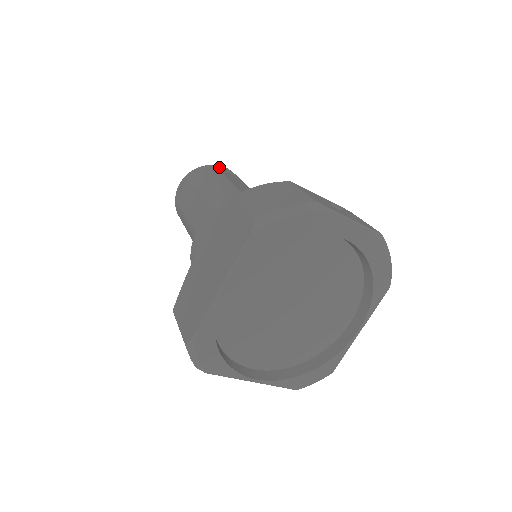
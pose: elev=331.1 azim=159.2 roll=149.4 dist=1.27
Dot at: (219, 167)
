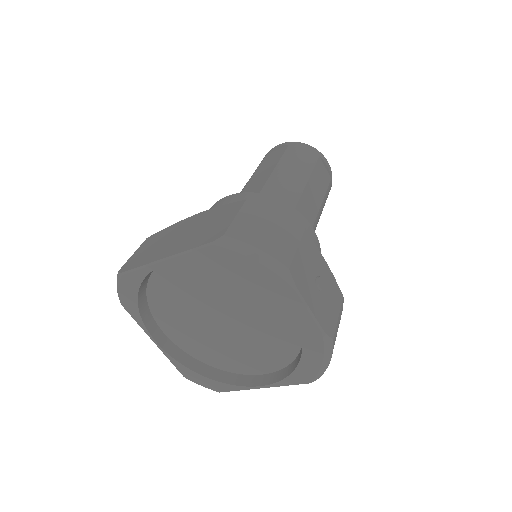
Dot at: (322, 158)
